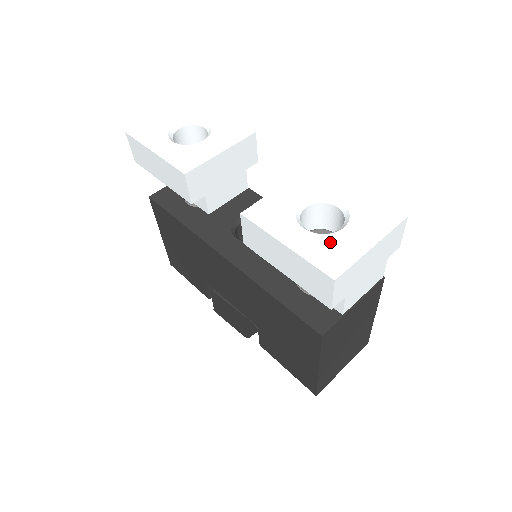
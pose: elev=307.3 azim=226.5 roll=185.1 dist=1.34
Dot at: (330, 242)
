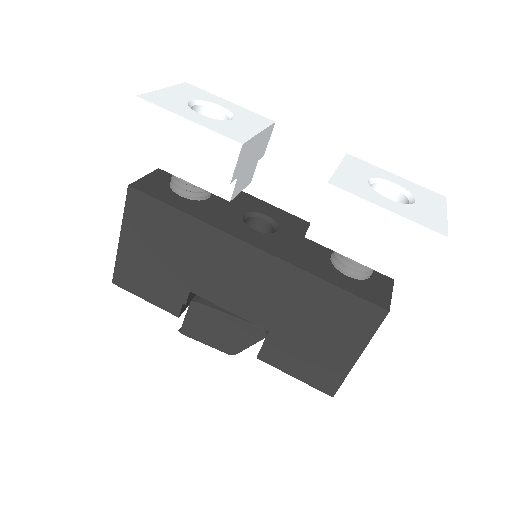
Dot at: (417, 210)
